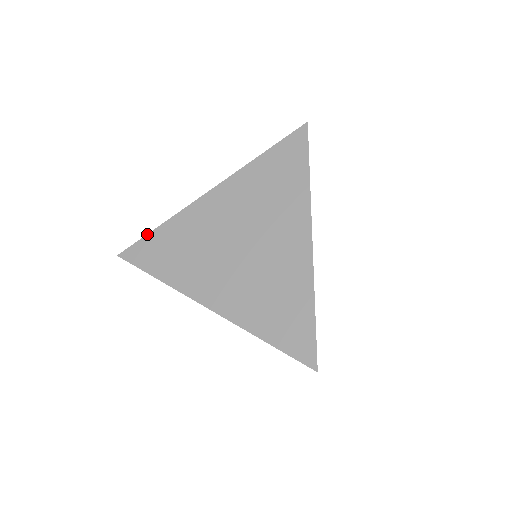
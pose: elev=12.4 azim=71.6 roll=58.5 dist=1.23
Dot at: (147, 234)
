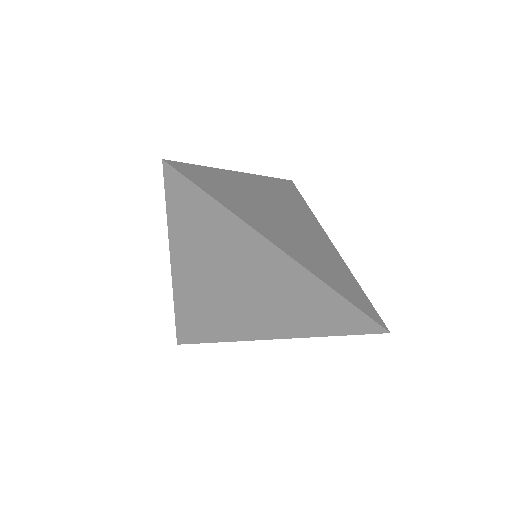
Dot at: occluded
